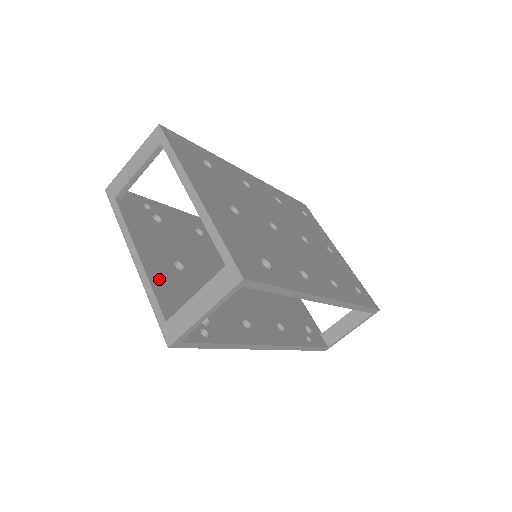
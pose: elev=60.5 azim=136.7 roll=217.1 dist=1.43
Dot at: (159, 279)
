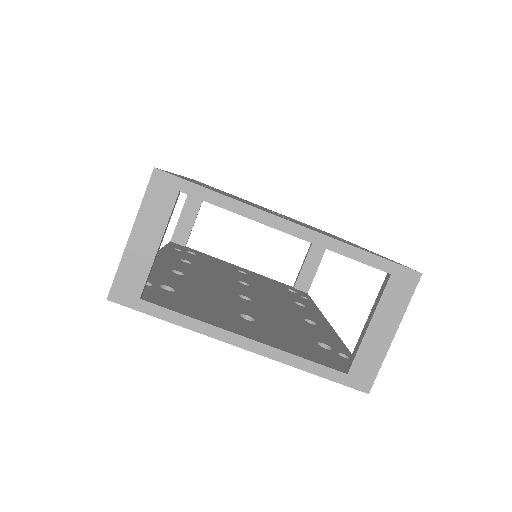
Dot at: (281, 344)
